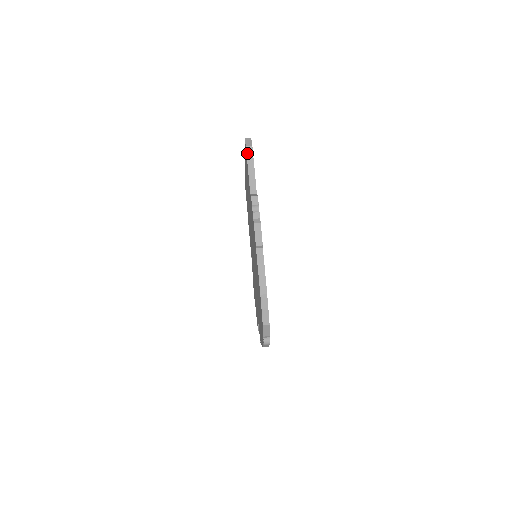
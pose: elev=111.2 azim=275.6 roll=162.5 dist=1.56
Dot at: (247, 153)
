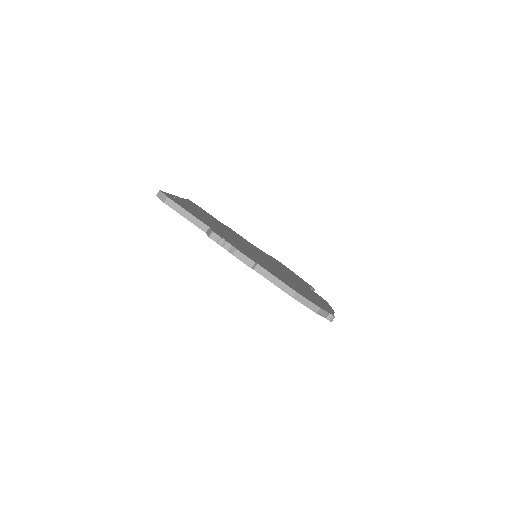
Dot at: (170, 206)
